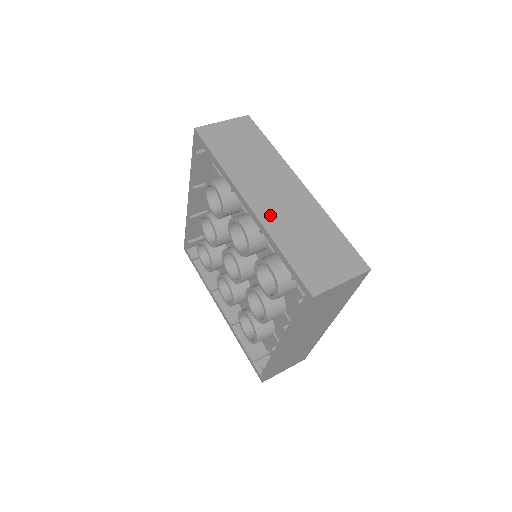
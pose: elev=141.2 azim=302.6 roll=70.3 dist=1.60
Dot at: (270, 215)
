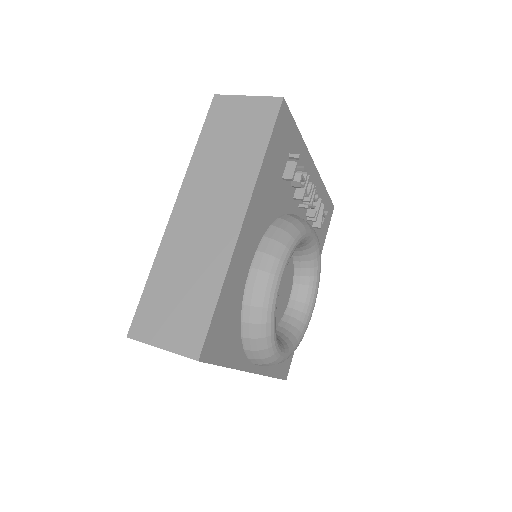
Dot at: (178, 233)
